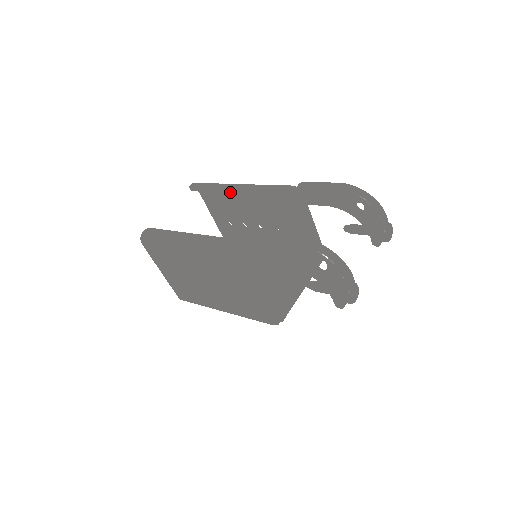
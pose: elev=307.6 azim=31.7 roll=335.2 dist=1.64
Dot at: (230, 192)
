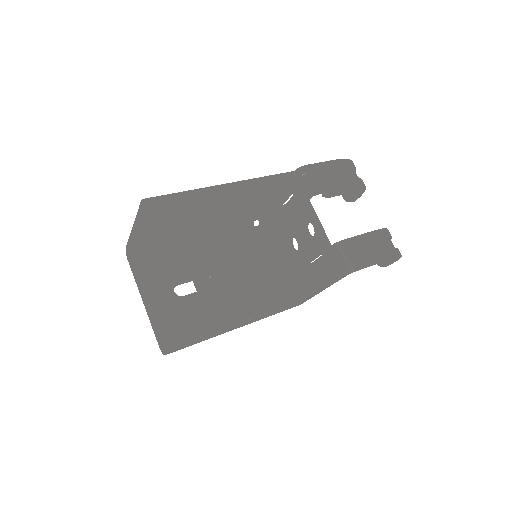
Dot at: occluded
